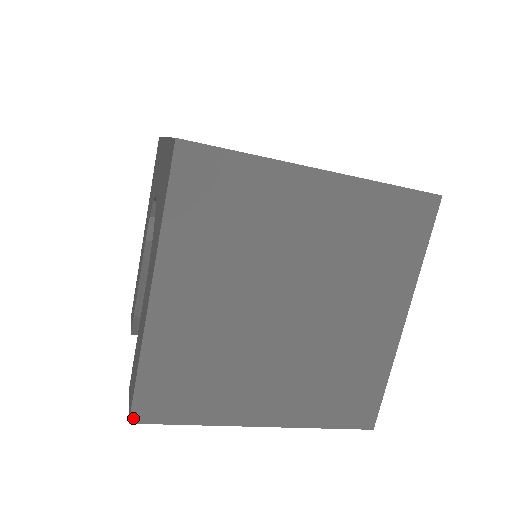
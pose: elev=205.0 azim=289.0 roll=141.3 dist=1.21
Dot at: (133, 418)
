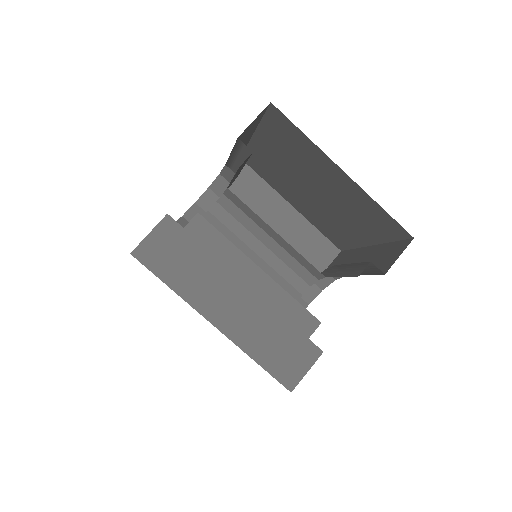
Dot at: (271, 106)
